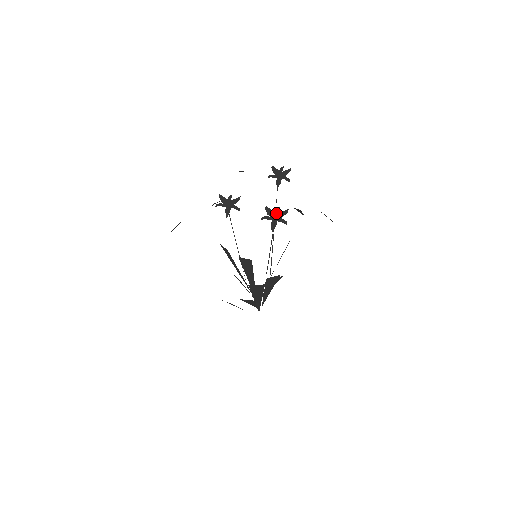
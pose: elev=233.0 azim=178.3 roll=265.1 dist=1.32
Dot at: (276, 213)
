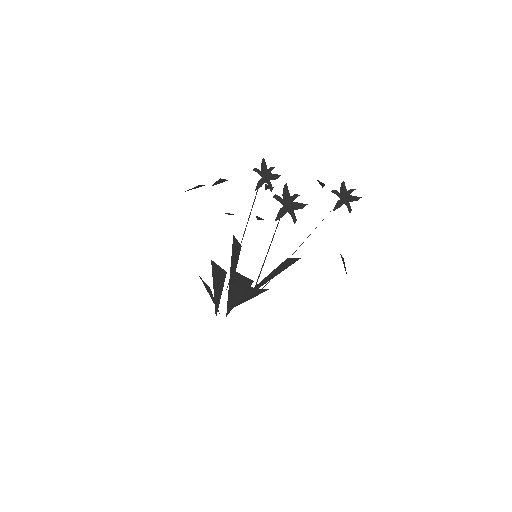
Dot at: (292, 200)
